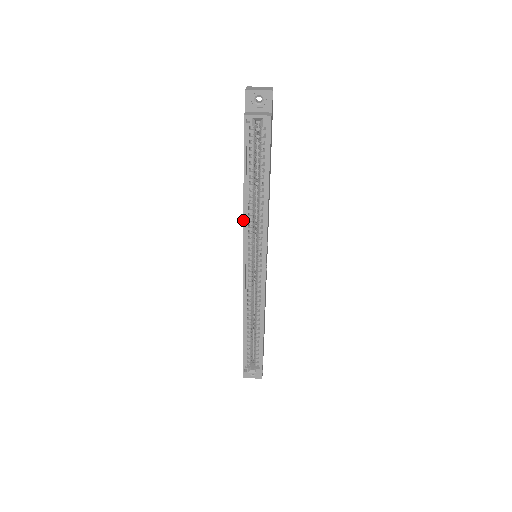
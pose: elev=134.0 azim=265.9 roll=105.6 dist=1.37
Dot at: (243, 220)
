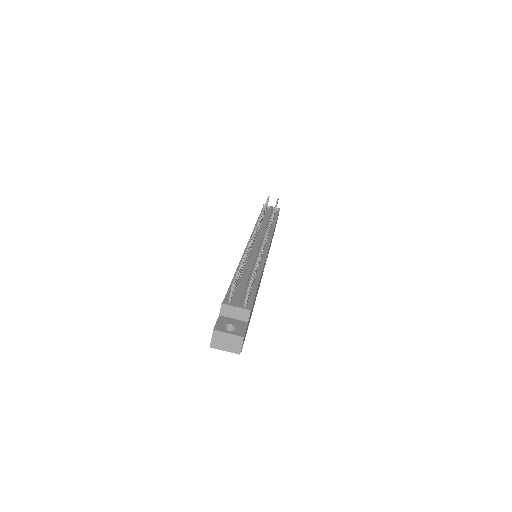
Dot at: occluded
